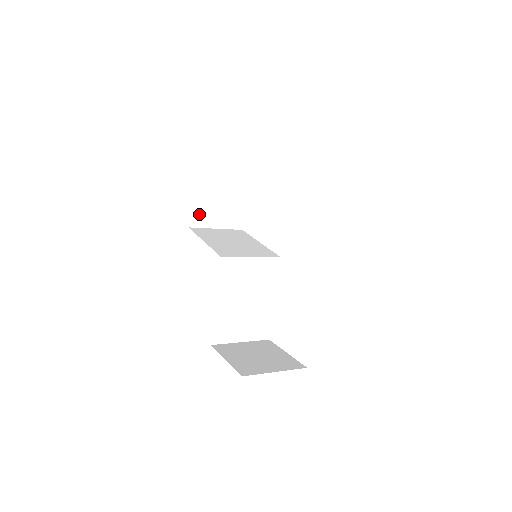
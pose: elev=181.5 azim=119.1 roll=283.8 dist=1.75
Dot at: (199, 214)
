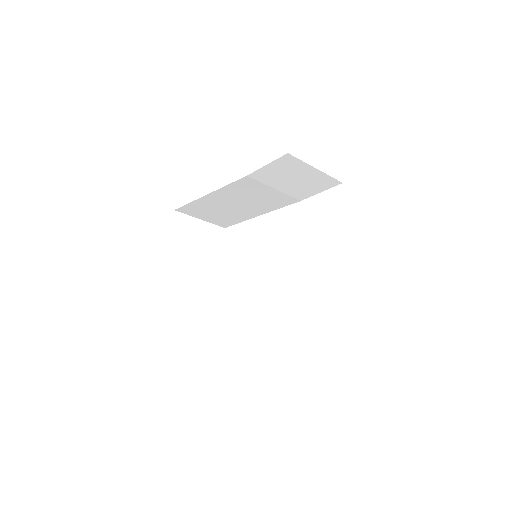
Dot at: (178, 249)
